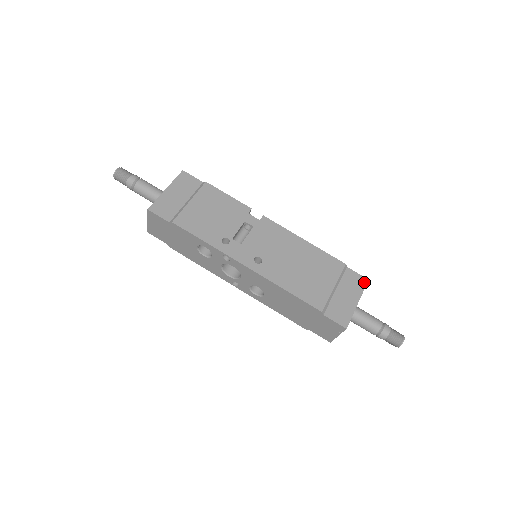
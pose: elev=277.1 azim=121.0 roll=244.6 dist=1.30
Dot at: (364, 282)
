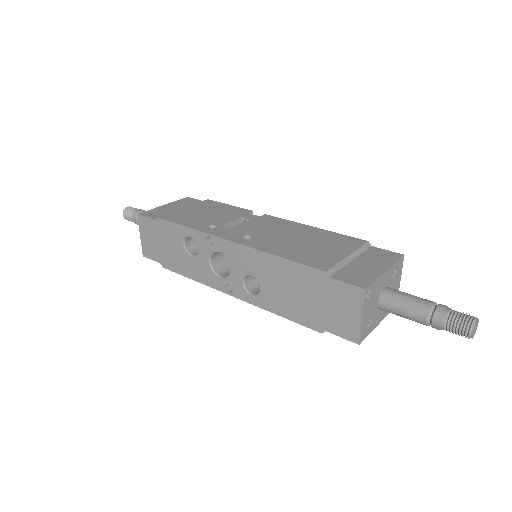
Dot at: (397, 256)
